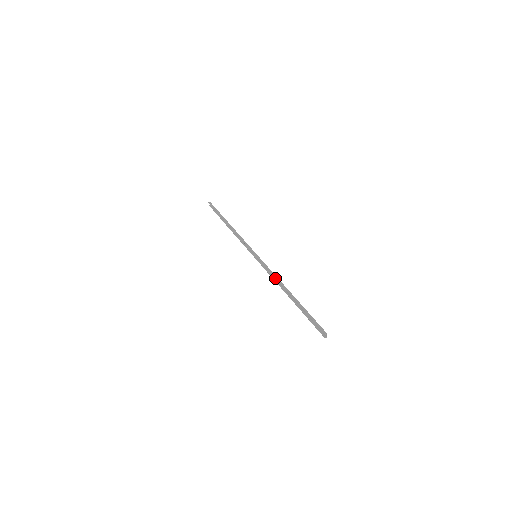
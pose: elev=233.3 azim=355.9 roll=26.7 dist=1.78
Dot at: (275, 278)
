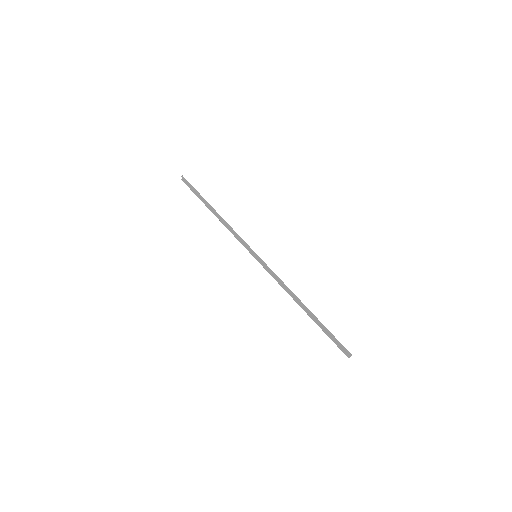
Dot at: (285, 287)
